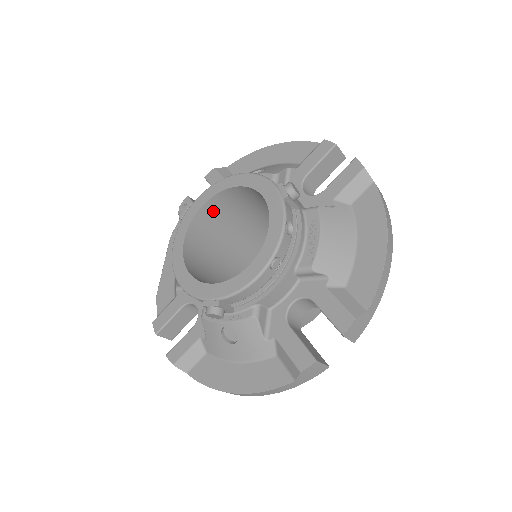
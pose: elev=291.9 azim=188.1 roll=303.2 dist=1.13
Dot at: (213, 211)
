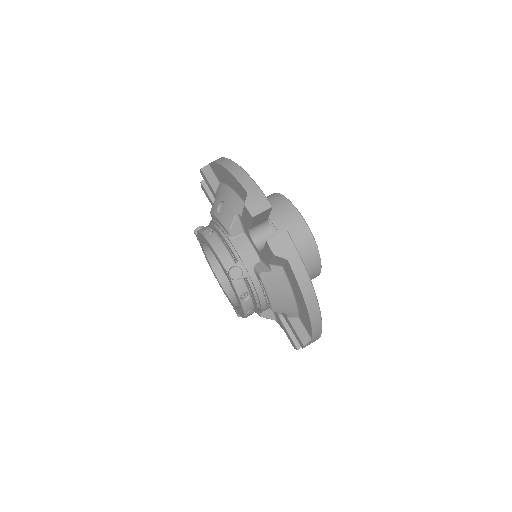
Dot at: occluded
